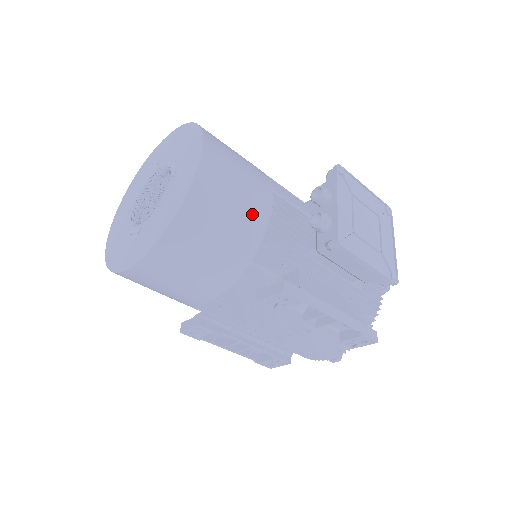
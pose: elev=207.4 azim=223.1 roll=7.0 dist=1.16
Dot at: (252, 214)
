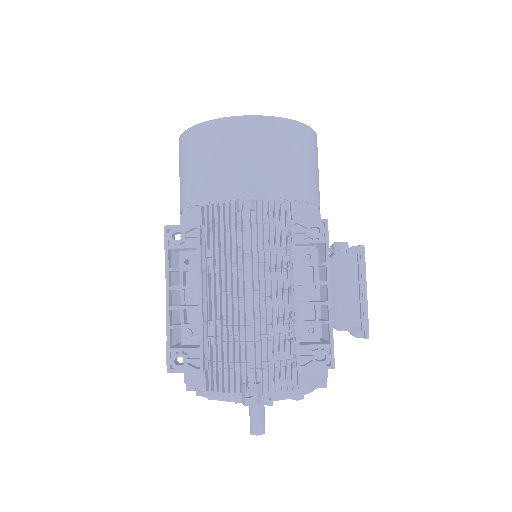
Dot at: (318, 189)
